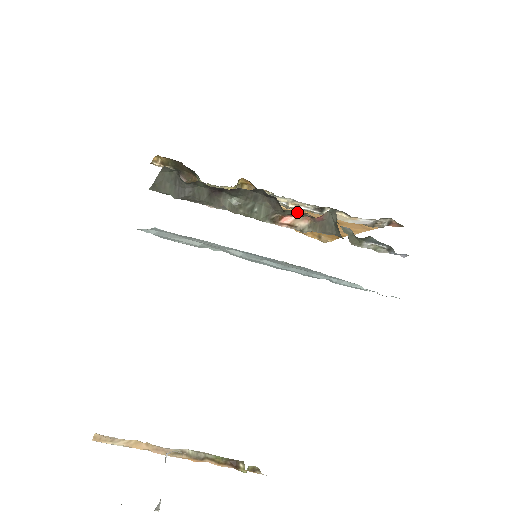
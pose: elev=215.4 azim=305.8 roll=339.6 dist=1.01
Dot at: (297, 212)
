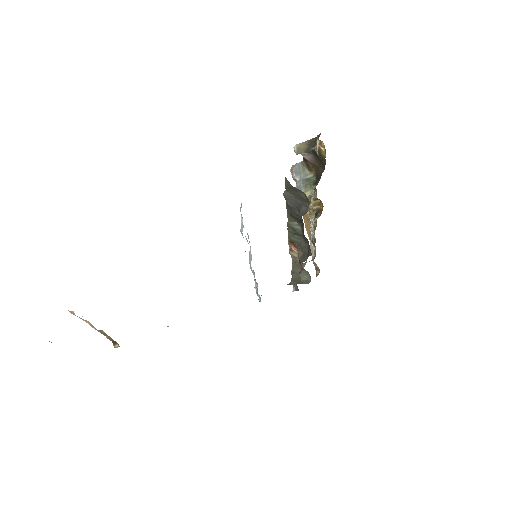
Dot at: occluded
